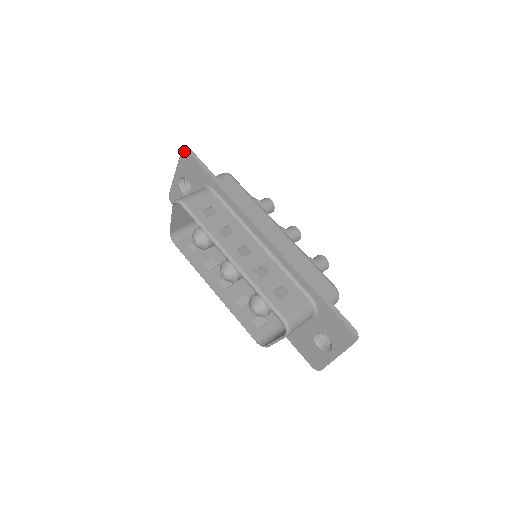
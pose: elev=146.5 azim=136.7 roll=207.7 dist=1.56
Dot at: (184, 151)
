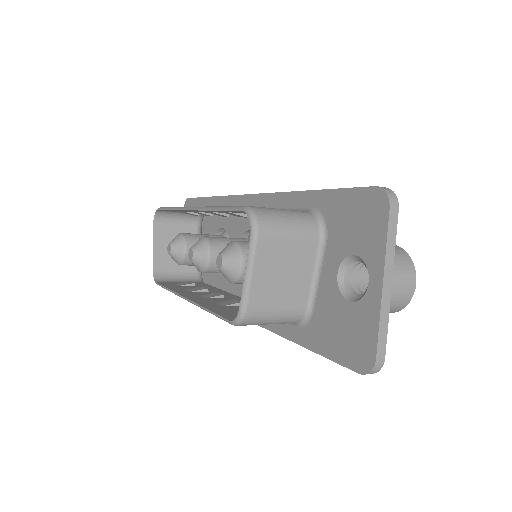
Dot at: (185, 202)
